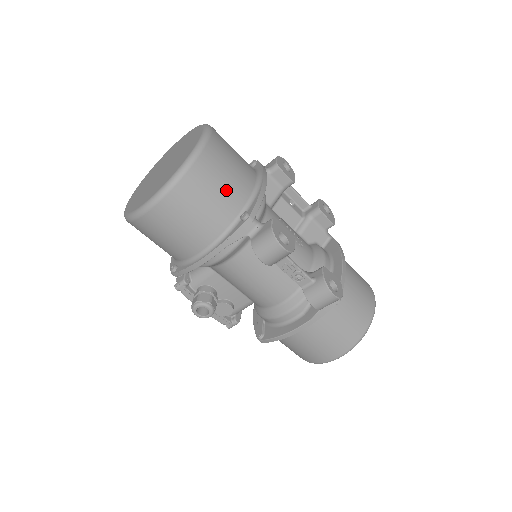
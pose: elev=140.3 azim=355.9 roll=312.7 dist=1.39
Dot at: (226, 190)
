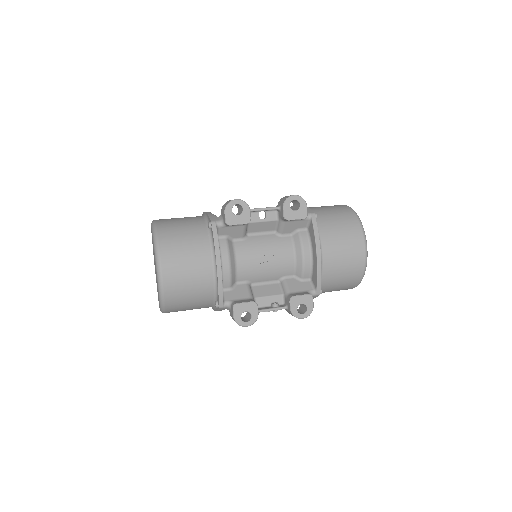
Dot at: (195, 297)
